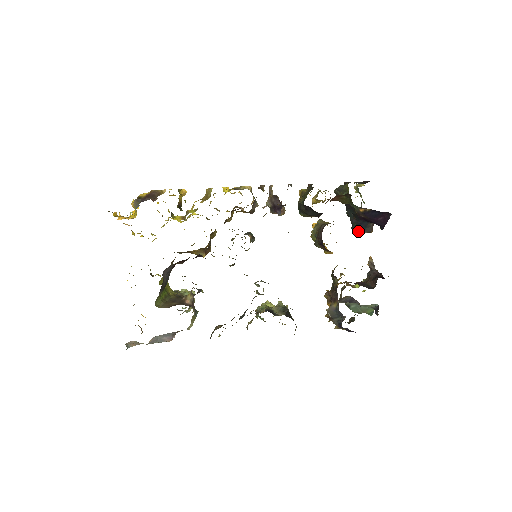
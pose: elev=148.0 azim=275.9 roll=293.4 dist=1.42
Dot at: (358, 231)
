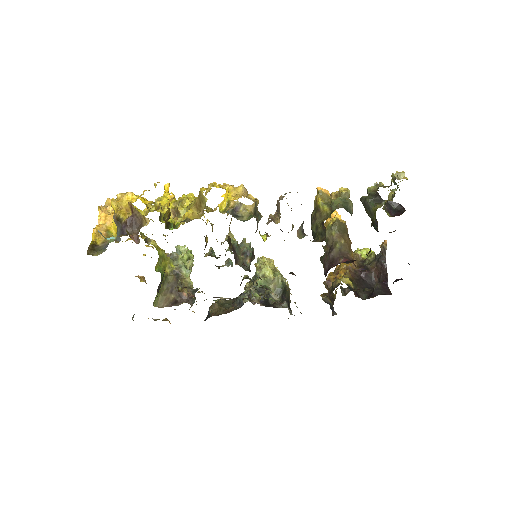
Dot at: occluded
